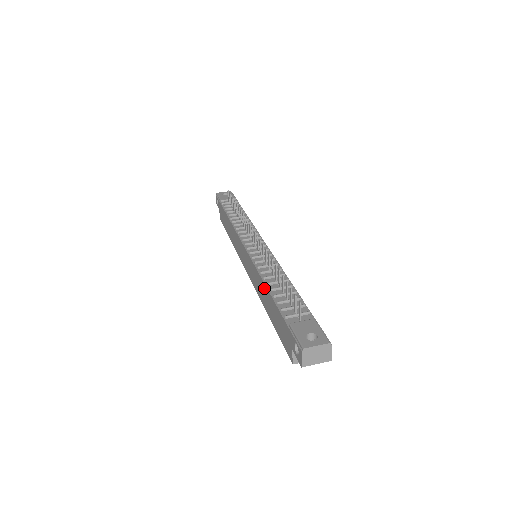
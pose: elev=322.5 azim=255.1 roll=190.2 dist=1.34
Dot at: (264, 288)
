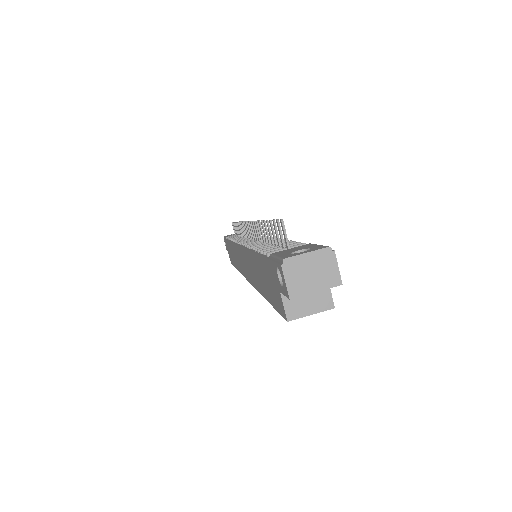
Dot at: (252, 259)
